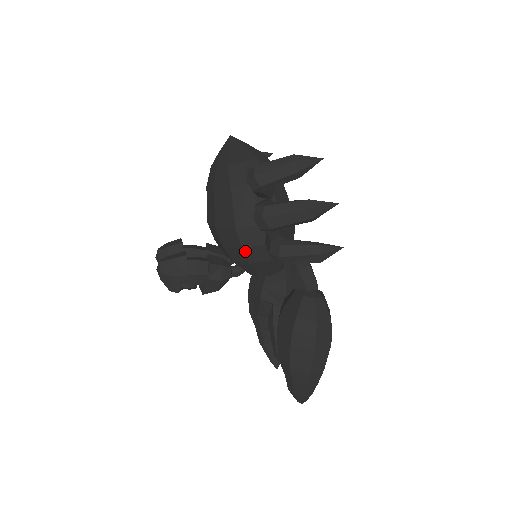
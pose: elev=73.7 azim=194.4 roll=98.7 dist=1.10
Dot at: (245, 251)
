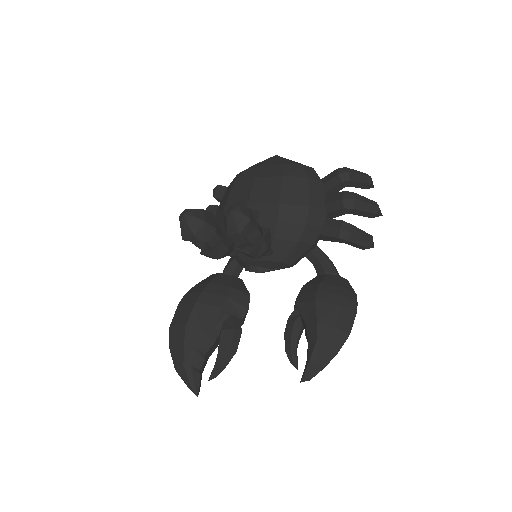
Dot at: (306, 227)
